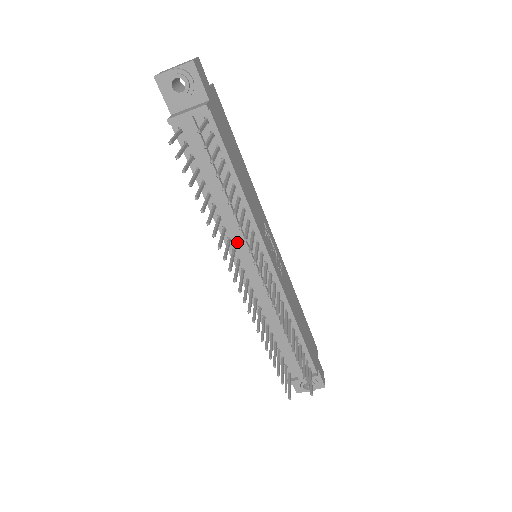
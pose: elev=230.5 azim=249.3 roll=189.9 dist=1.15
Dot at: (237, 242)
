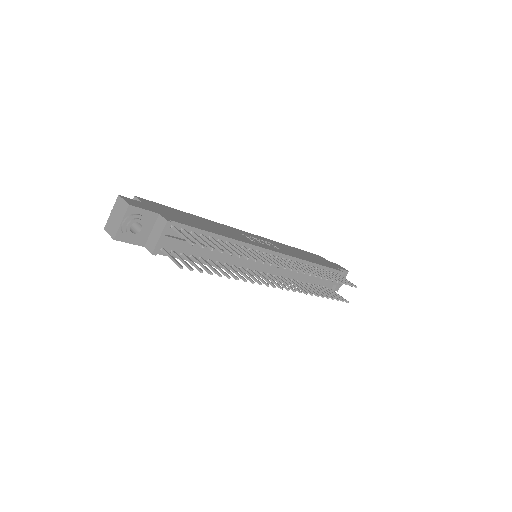
Dot at: (246, 264)
